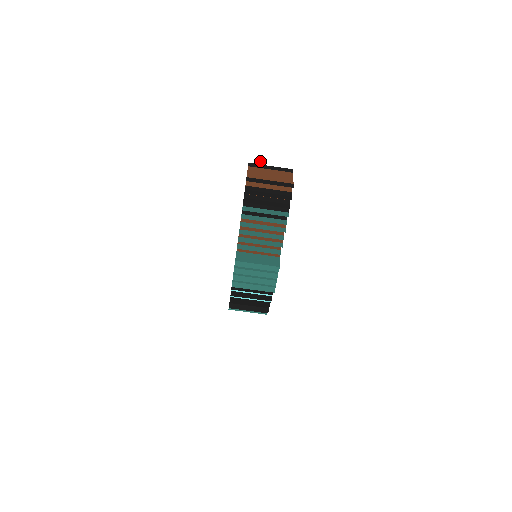
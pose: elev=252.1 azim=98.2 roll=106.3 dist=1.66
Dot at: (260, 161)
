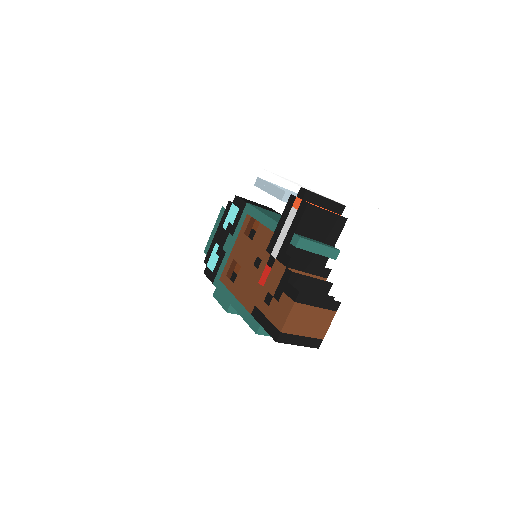
Dot at: (315, 285)
